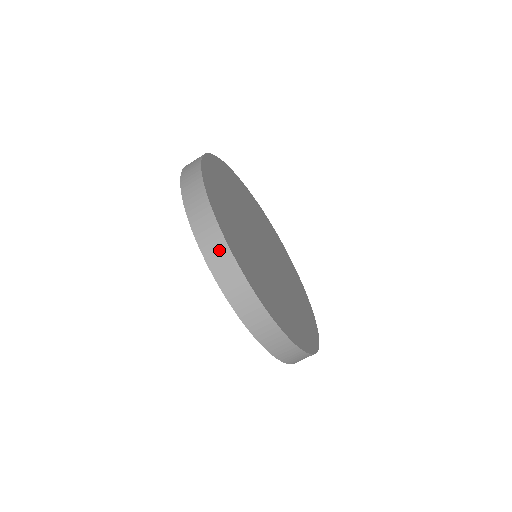
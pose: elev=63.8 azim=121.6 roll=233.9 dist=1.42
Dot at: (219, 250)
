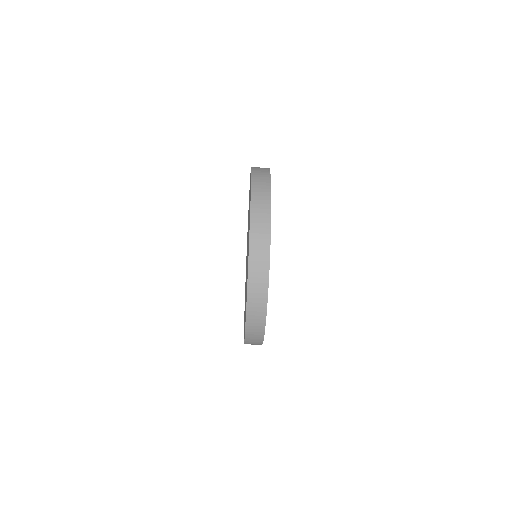
Dot at: (263, 211)
